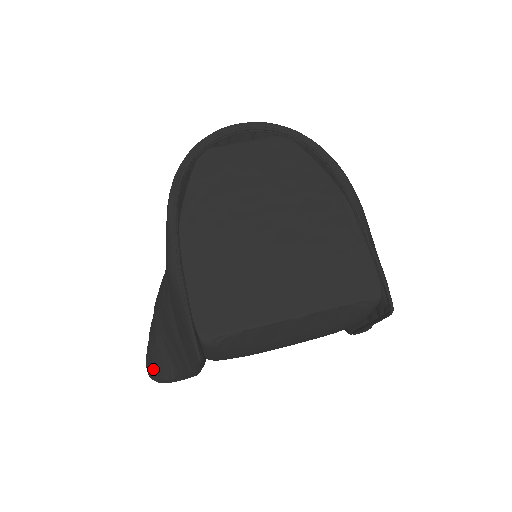
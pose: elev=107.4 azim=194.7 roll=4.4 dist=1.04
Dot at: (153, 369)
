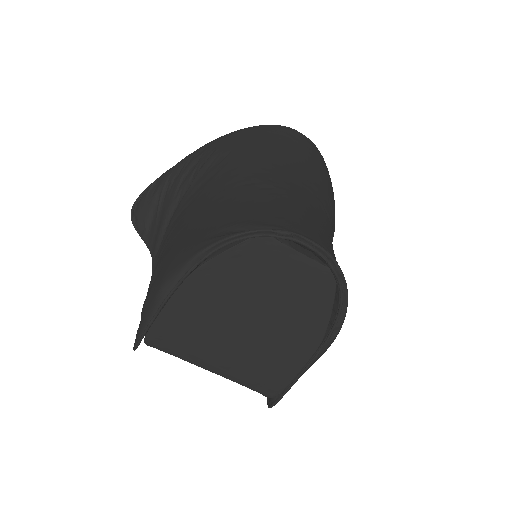
Dot at: (136, 213)
